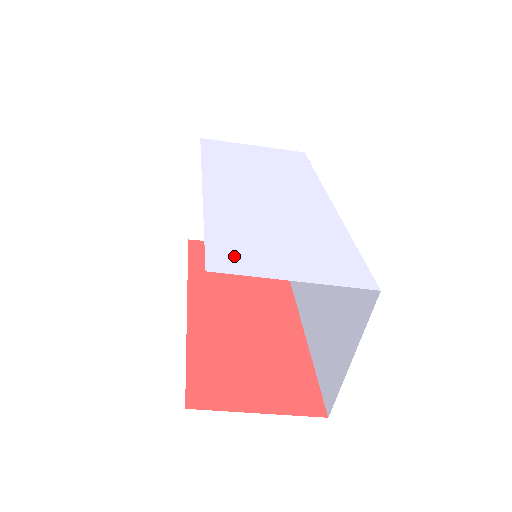
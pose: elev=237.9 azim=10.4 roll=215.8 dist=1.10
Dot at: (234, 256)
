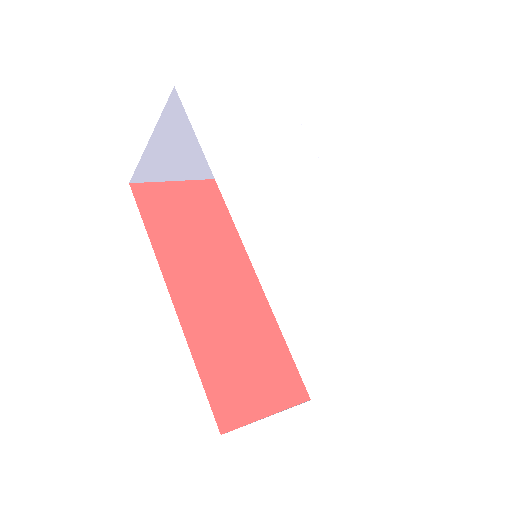
Dot at: (319, 360)
